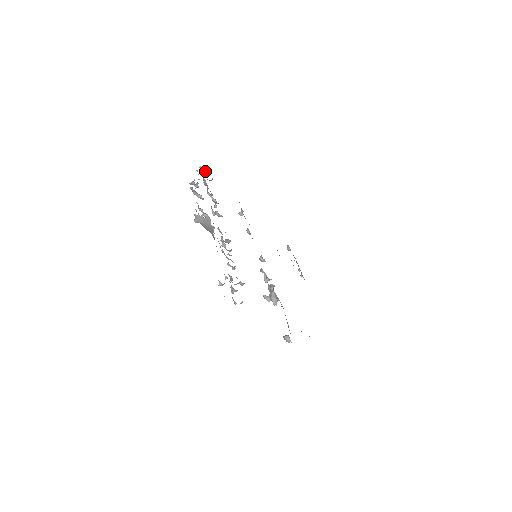
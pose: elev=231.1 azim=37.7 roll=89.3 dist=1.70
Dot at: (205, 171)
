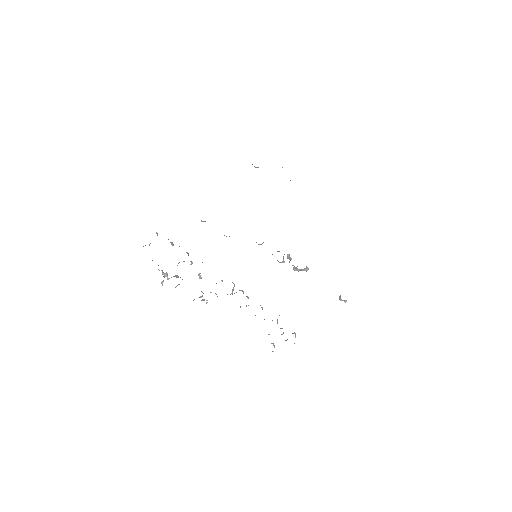
Dot at: occluded
